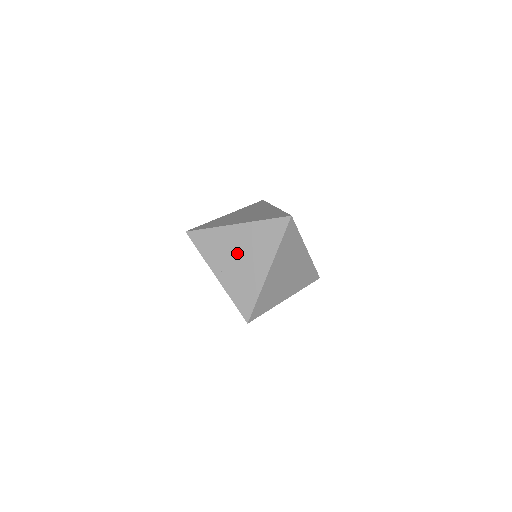
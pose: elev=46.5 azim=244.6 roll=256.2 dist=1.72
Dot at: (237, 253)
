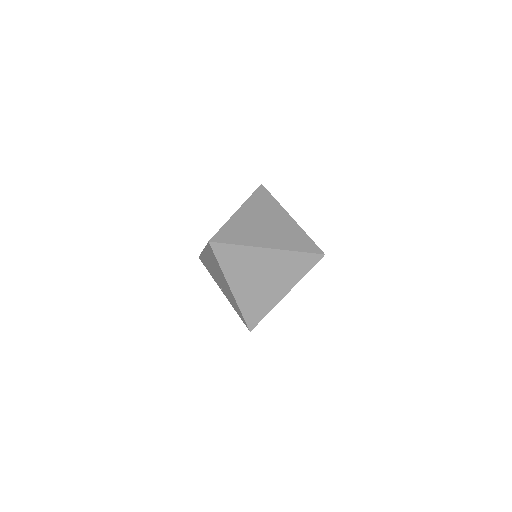
Dot at: (216, 274)
